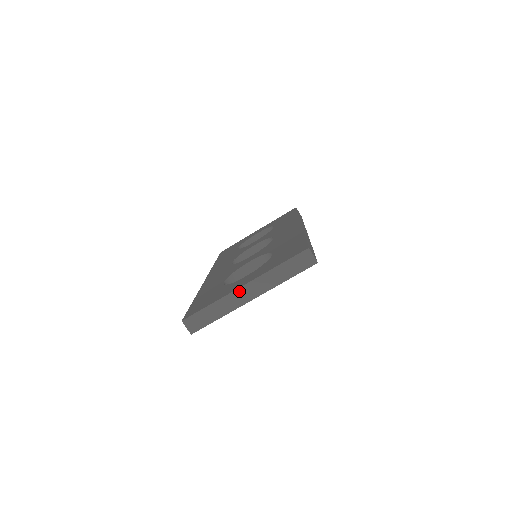
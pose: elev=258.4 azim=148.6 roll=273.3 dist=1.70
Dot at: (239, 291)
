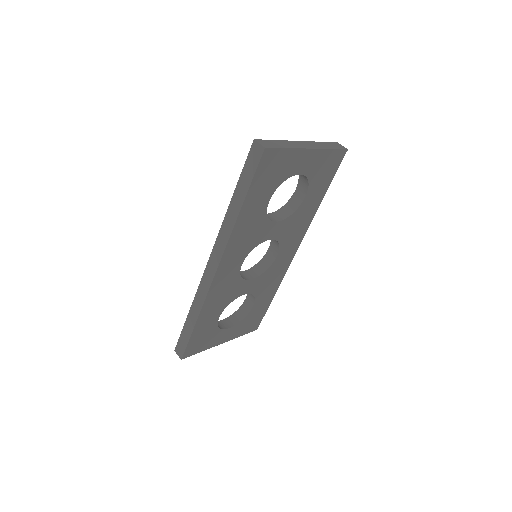
Dot at: (298, 142)
